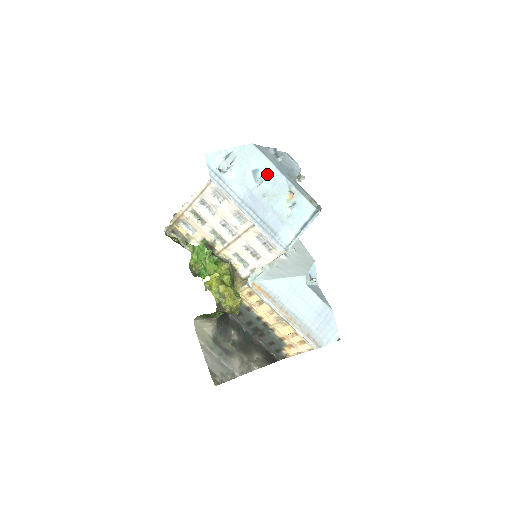
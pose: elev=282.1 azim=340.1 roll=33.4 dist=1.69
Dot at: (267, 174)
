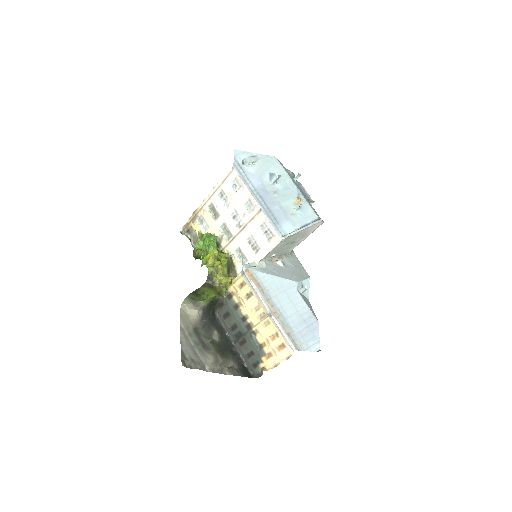
Dot at: (282, 180)
